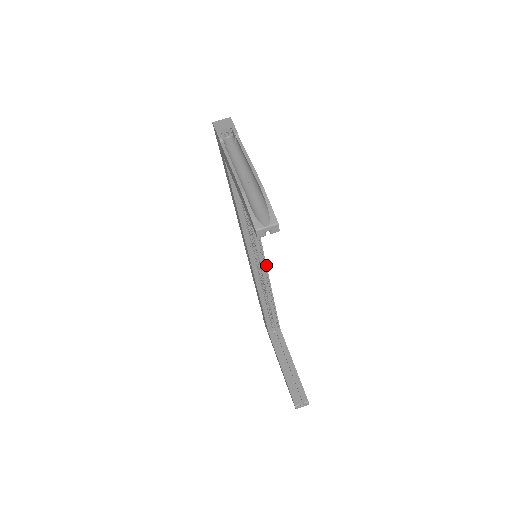
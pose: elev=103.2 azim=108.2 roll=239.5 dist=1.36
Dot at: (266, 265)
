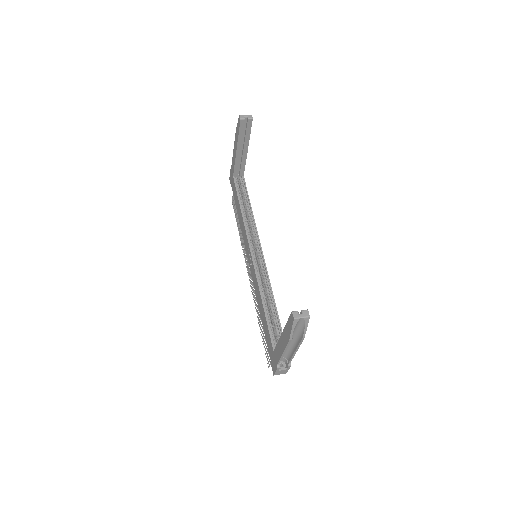
Dot at: (264, 259)
